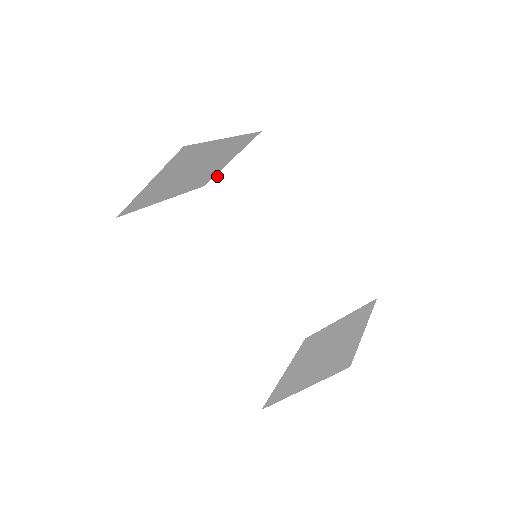
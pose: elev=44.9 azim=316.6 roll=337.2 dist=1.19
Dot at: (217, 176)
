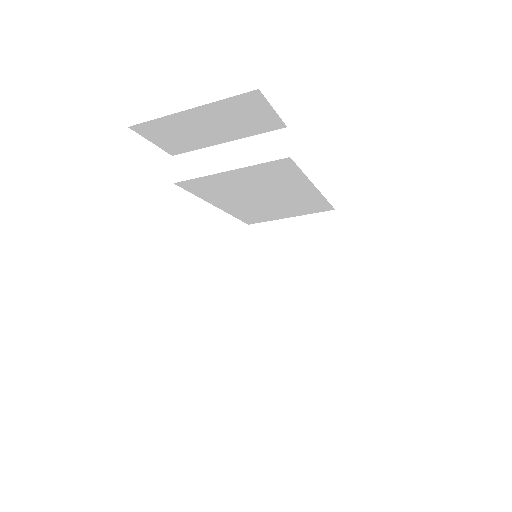
Dot at: (156, 120)
